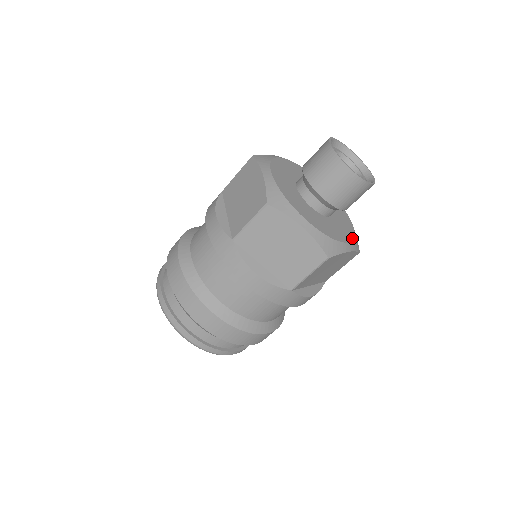
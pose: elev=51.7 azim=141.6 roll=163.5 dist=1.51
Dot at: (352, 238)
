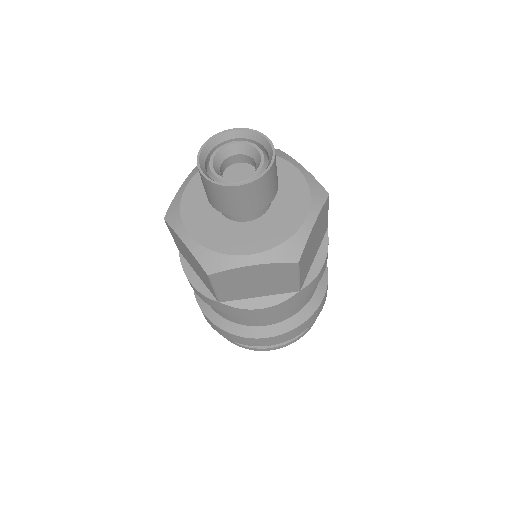
Dot at: (308, 201)
